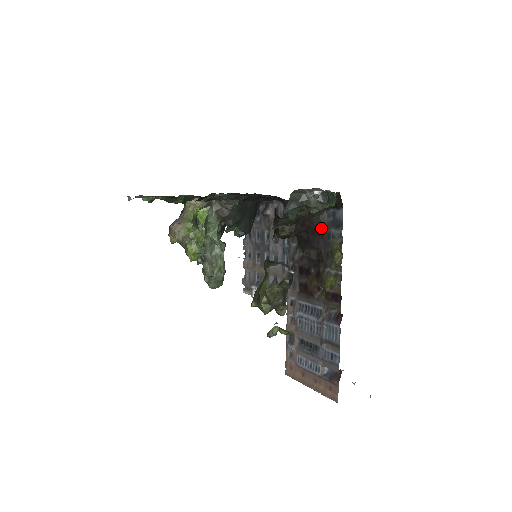
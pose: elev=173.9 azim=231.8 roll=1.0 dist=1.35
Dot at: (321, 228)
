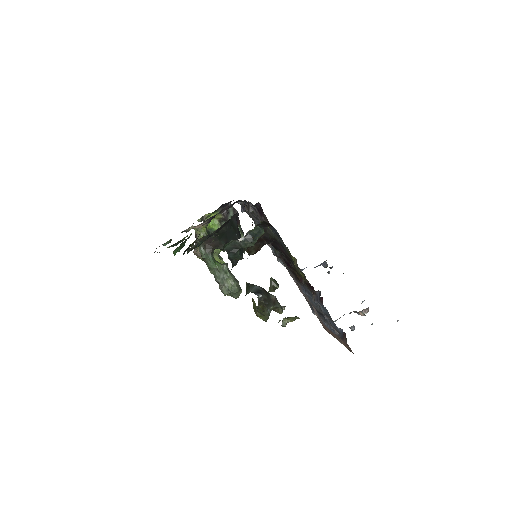
Dot at: (274, 239)
